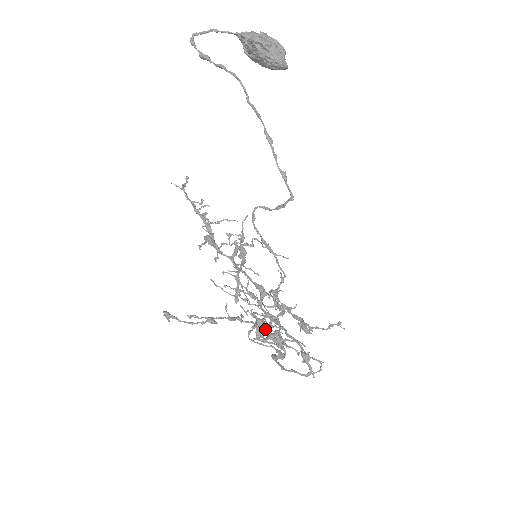
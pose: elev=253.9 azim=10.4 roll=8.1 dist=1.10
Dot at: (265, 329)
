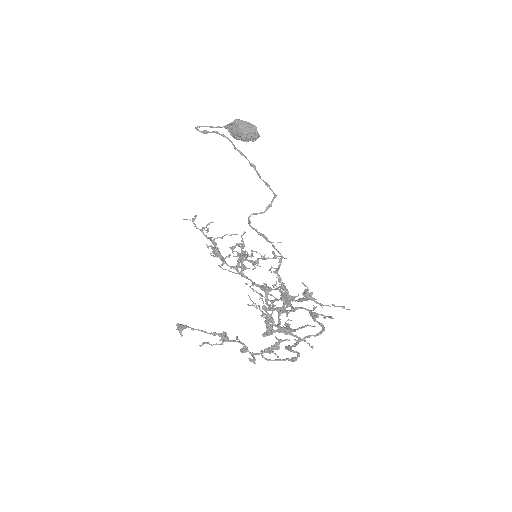
Dot at: (275, 330)
